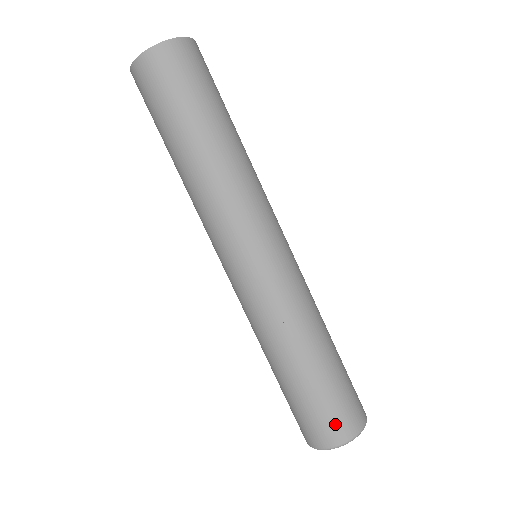
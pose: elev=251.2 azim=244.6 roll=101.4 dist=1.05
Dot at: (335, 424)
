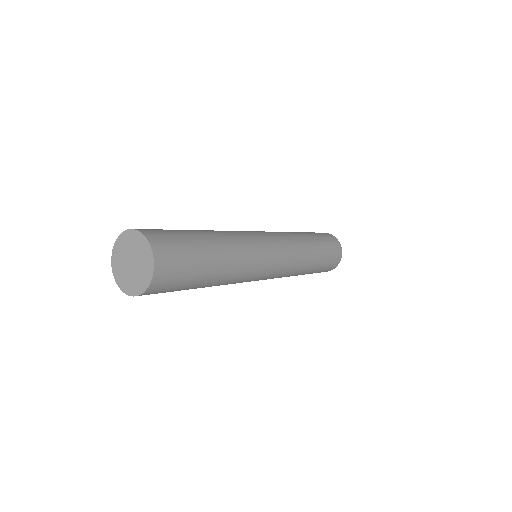
Dot at: (331, 267)
